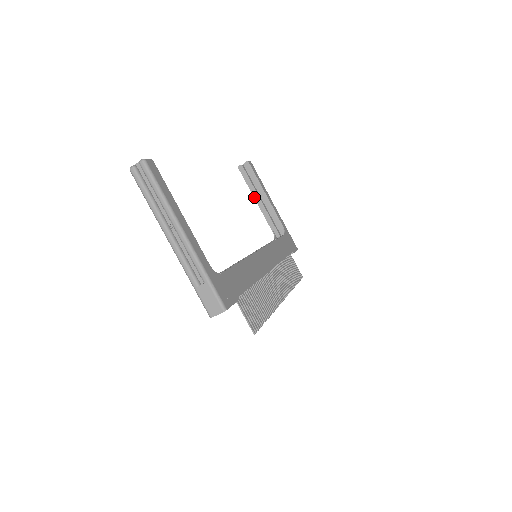
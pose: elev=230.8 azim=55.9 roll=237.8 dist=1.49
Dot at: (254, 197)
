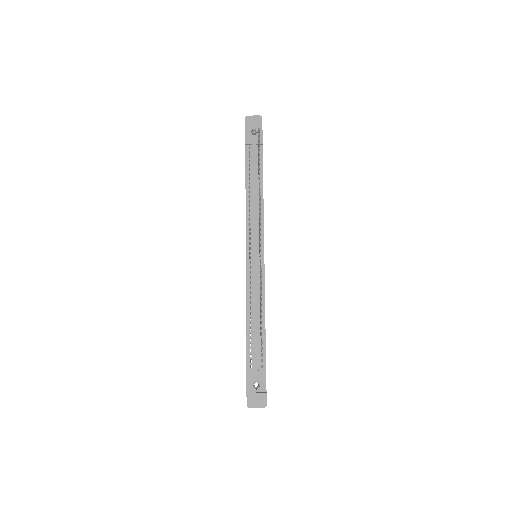
Dot at: occluded
